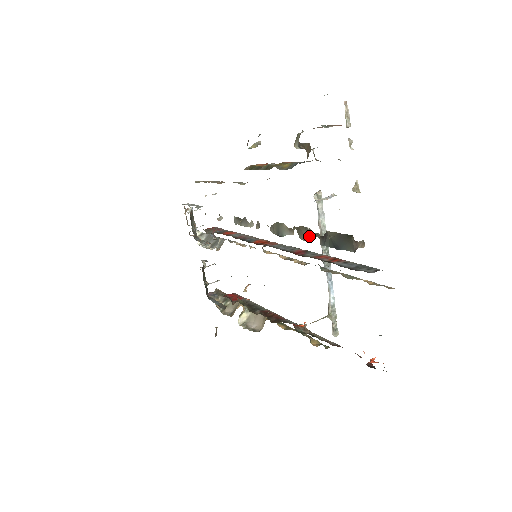
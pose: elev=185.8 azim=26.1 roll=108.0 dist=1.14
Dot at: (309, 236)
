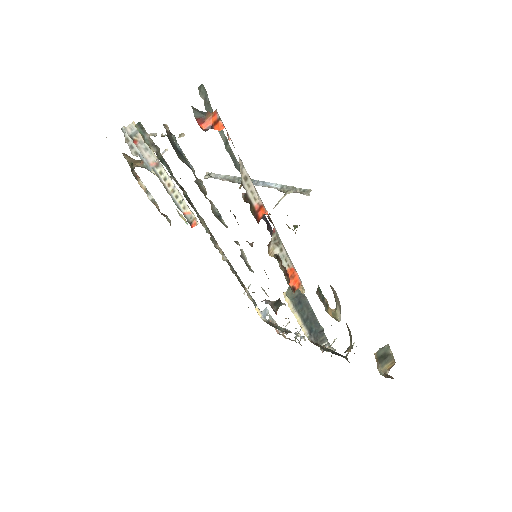
Dot at: (198, 182)
